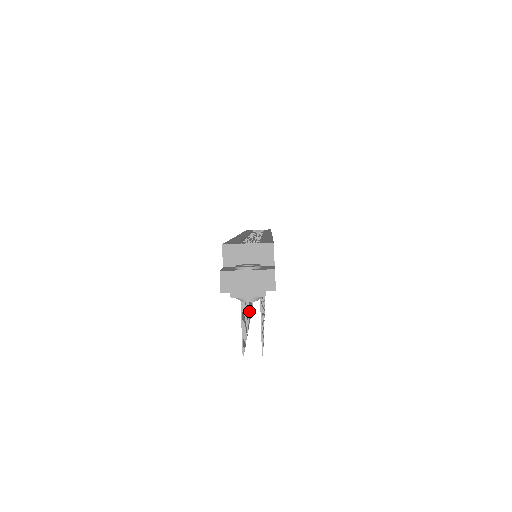
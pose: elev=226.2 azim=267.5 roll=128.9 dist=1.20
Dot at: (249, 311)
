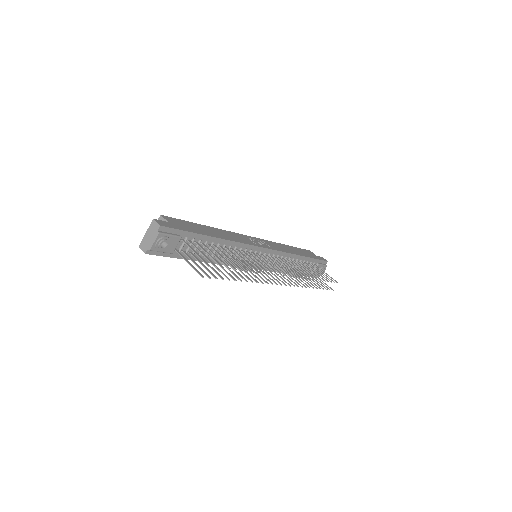
Dot at: occluded
